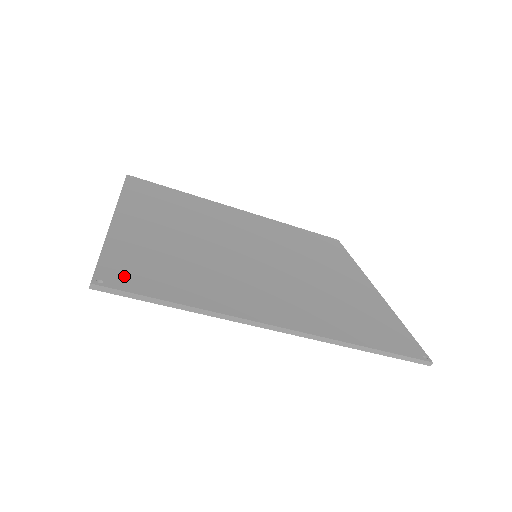
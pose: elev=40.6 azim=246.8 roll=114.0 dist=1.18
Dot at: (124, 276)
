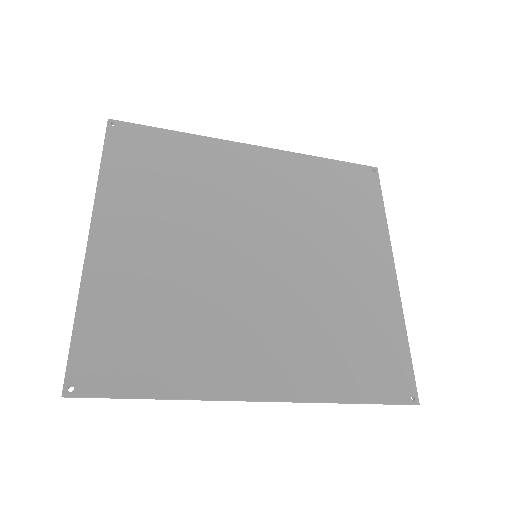
Dot at: (96, 368)
